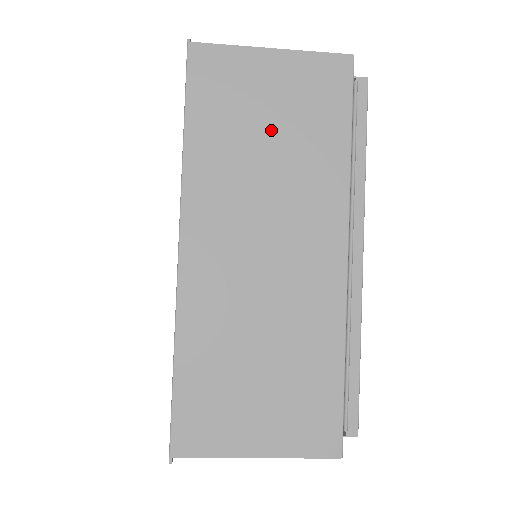
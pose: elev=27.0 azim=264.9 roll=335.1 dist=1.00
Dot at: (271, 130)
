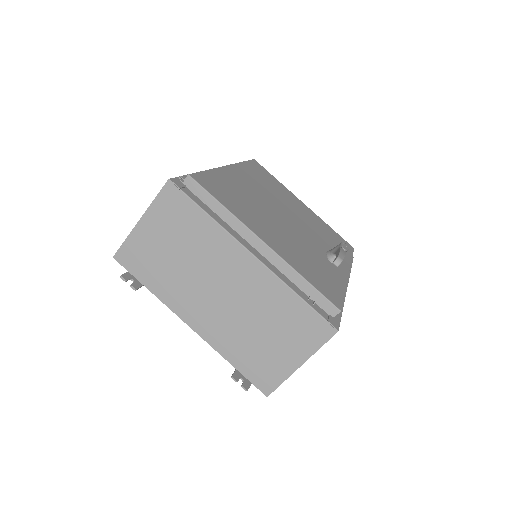
Dot at: occluded
